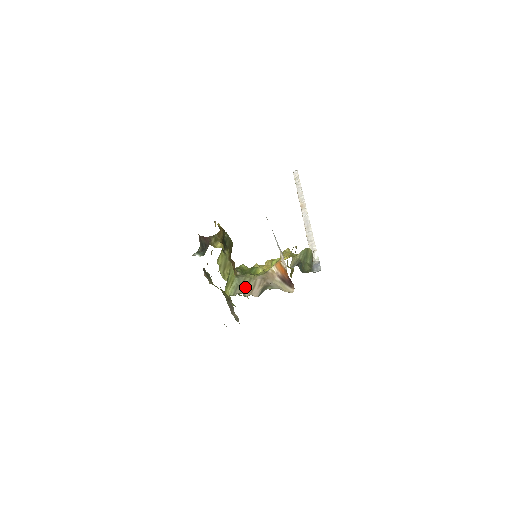
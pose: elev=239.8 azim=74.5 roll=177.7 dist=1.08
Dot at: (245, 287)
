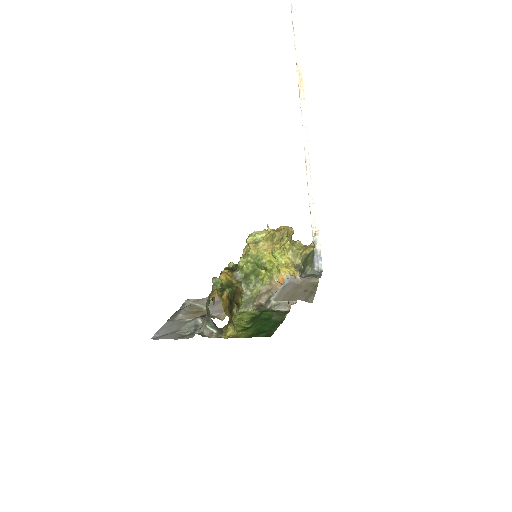
Dot at: (253, 302)
